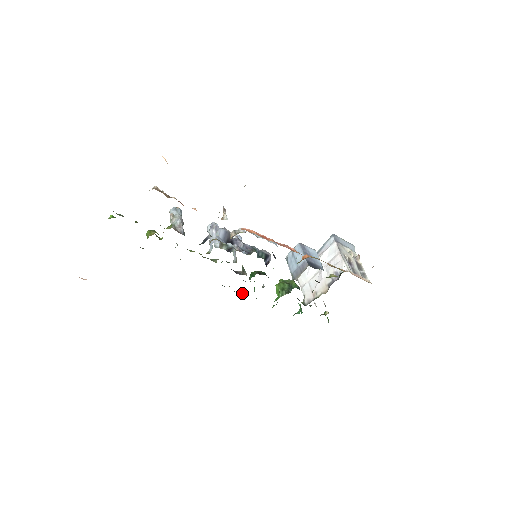
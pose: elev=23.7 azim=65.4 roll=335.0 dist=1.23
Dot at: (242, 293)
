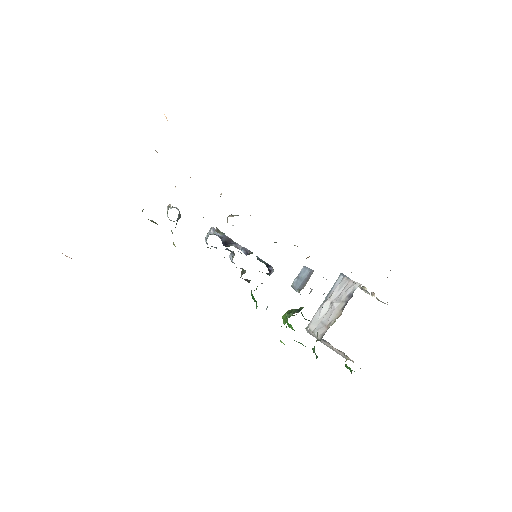
Dot at: occluded
